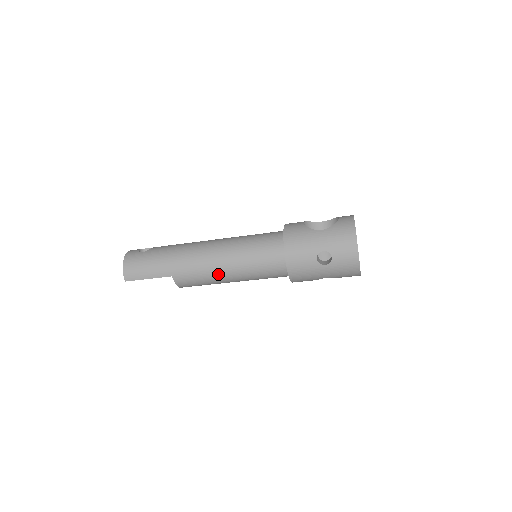
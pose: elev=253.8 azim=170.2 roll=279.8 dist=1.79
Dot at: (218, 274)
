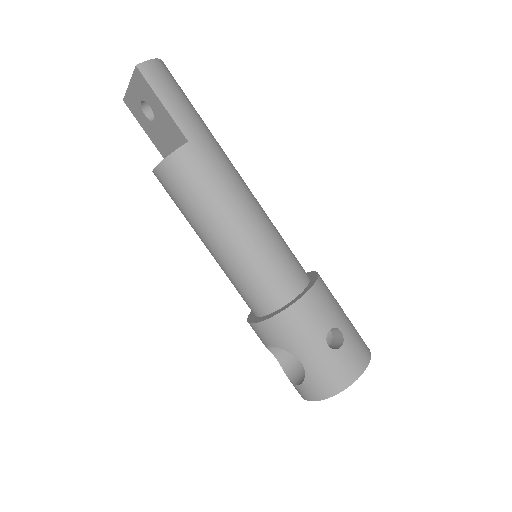
Dot at: (229, 210)
